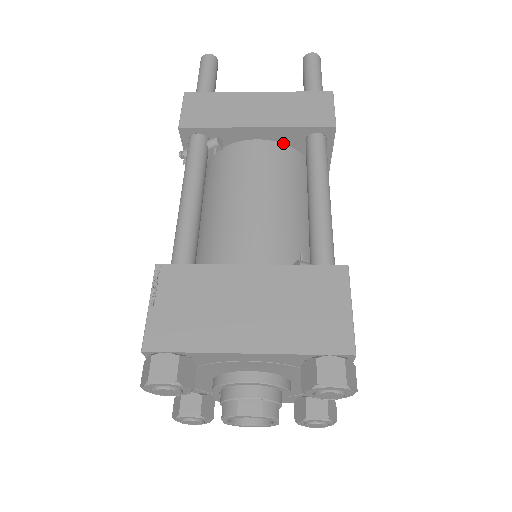
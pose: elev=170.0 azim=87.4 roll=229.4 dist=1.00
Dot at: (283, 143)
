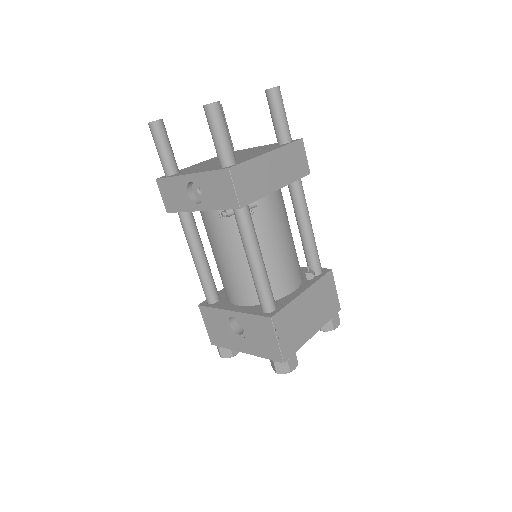
Dot at: occluded
